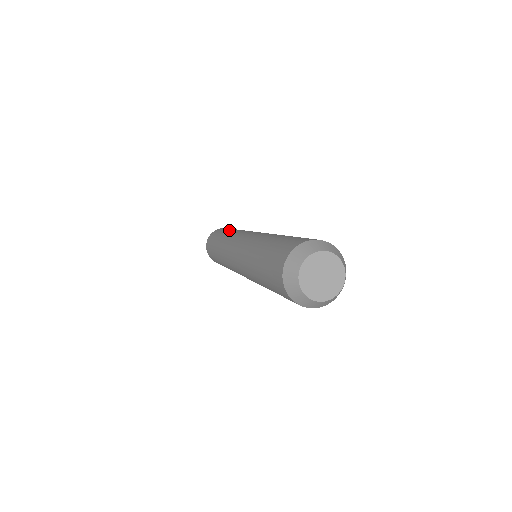
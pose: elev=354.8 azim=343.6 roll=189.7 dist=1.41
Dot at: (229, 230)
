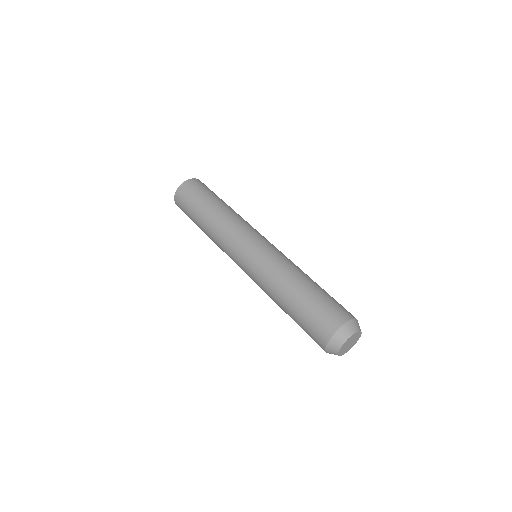
Dot at: (206, 210)
